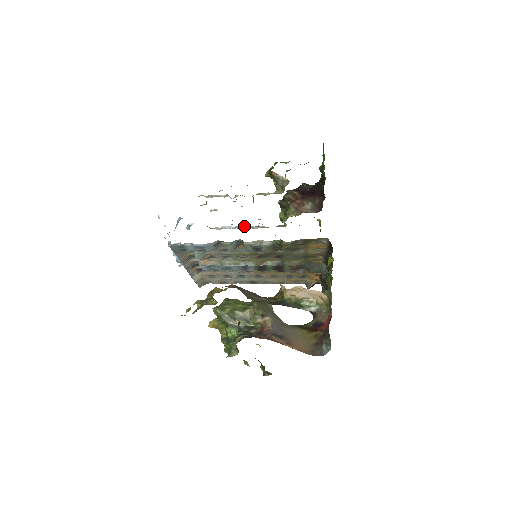
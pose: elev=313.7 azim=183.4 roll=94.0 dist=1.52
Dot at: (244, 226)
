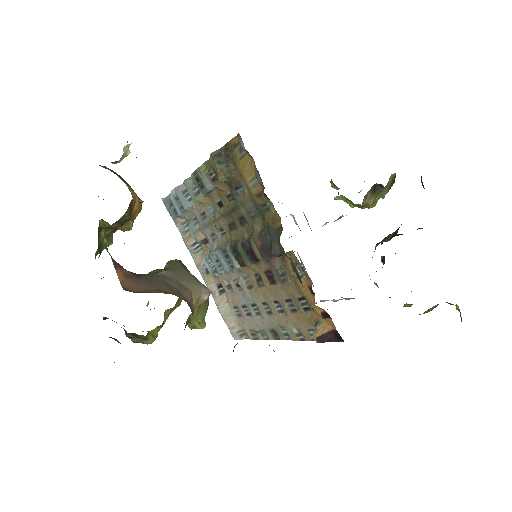
Dot at: (340, 299)
